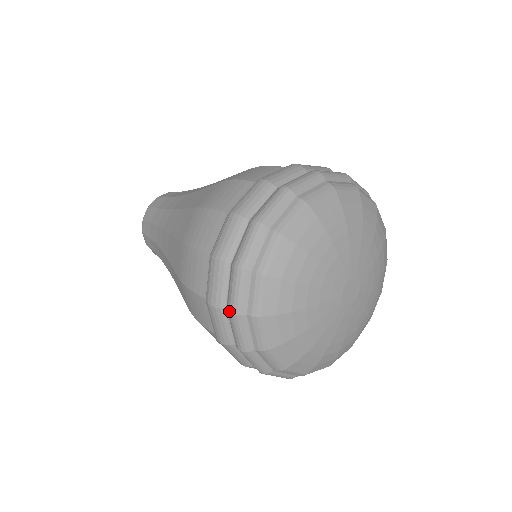
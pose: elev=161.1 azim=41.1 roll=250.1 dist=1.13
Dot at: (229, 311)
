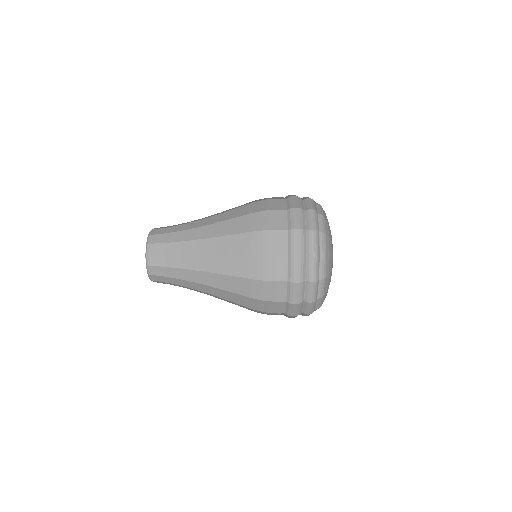
Dot at: (309, 302)
